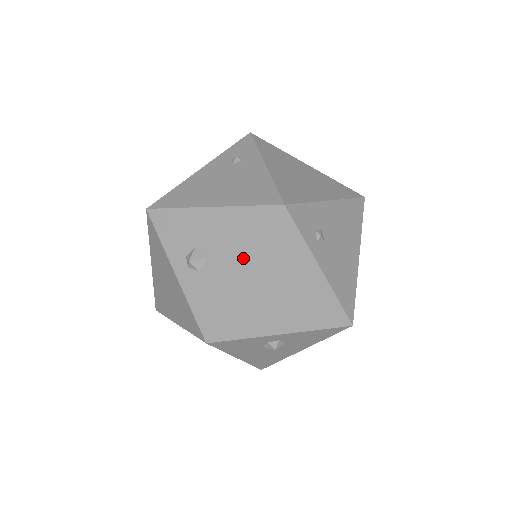
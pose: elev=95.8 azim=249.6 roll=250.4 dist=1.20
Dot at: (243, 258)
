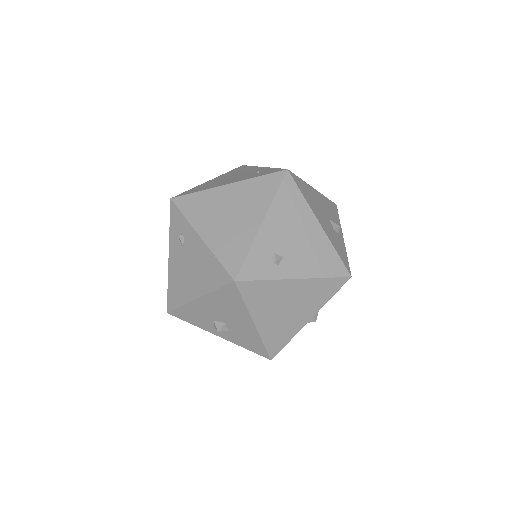
Dot at: (244, 316)
